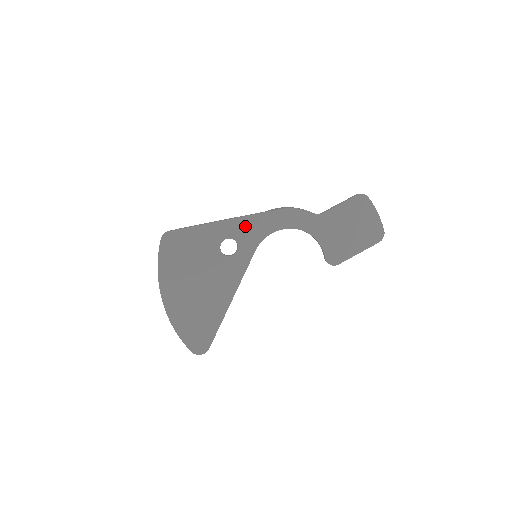
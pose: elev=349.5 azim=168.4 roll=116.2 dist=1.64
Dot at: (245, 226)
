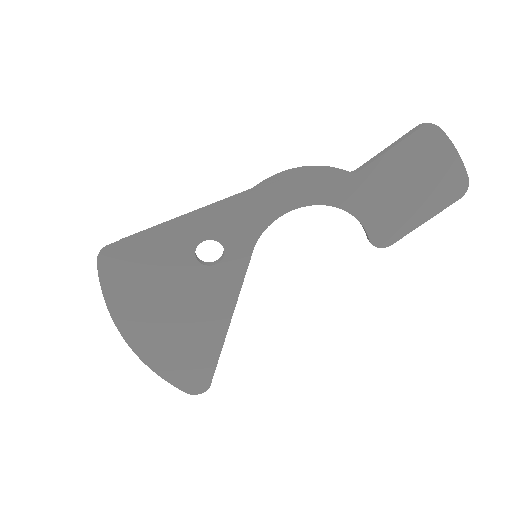
Dot at: (229, 217)
